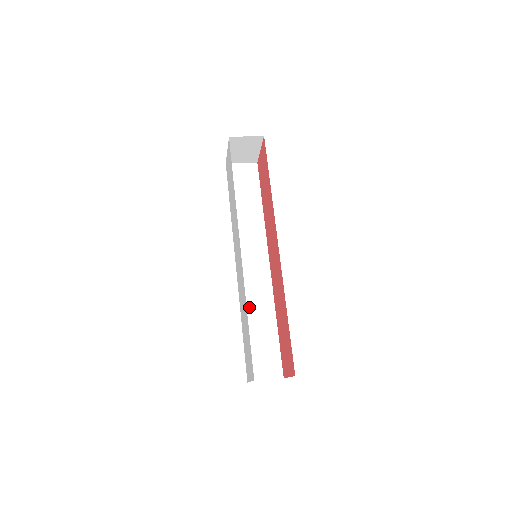
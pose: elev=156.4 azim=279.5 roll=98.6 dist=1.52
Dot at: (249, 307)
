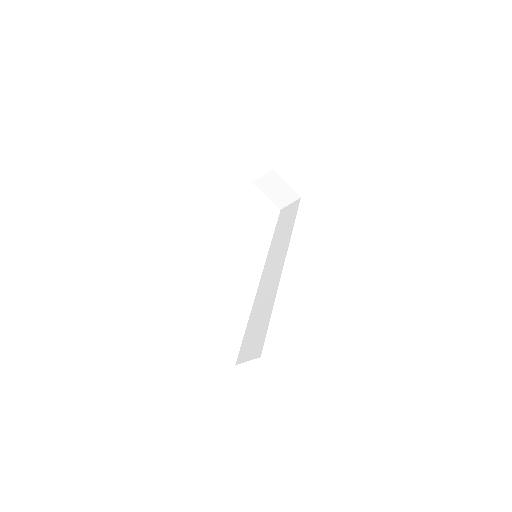
Dot at: (258, 304)
